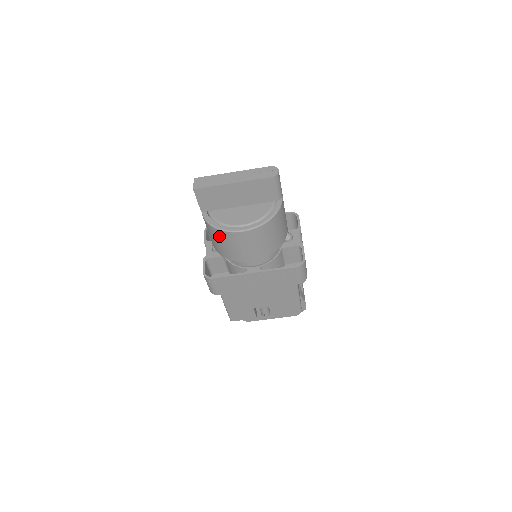
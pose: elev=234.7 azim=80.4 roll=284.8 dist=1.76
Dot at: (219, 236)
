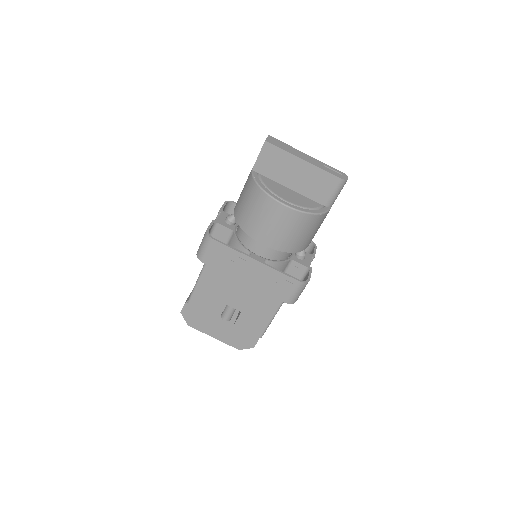
Dot at: (257, 198)
